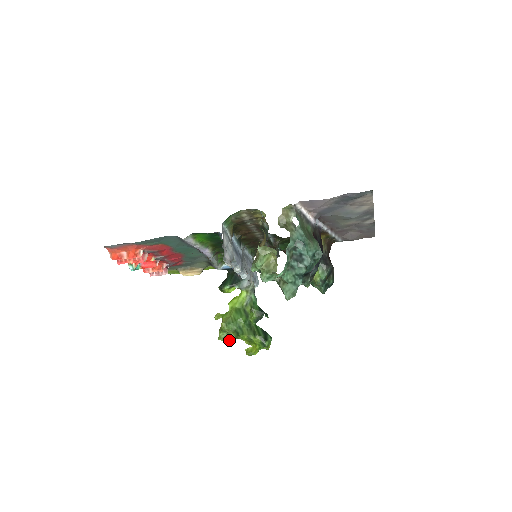
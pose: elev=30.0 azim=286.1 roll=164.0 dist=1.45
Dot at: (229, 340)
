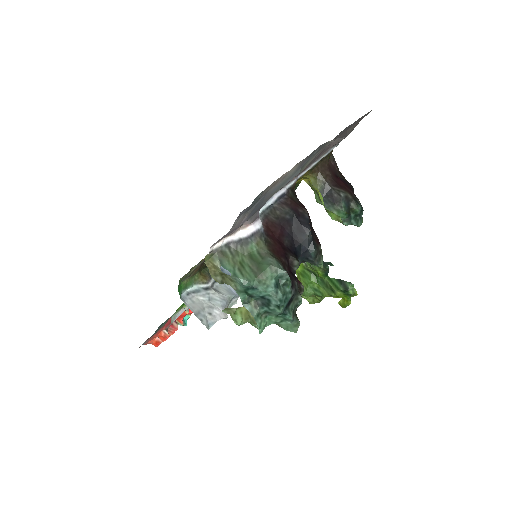
Dot at: (318, 301)
